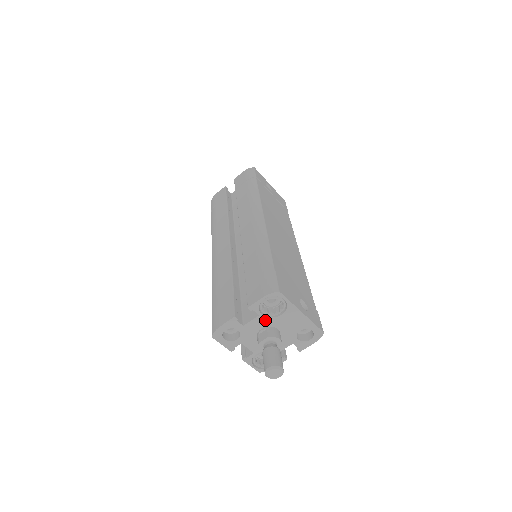
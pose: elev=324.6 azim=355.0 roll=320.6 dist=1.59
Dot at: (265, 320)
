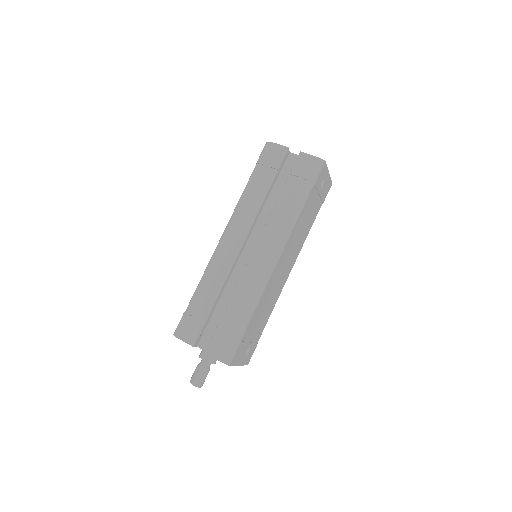
Dot at: occluded
